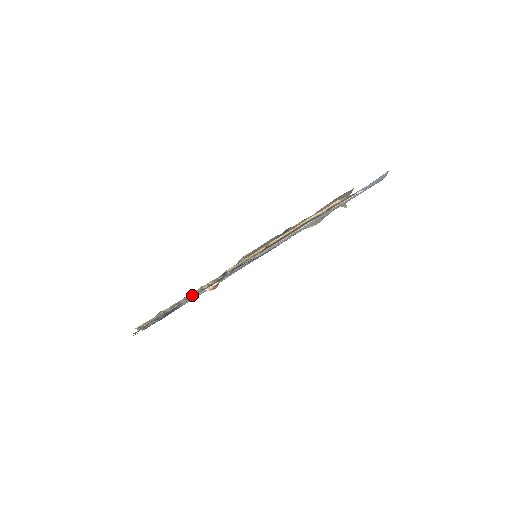
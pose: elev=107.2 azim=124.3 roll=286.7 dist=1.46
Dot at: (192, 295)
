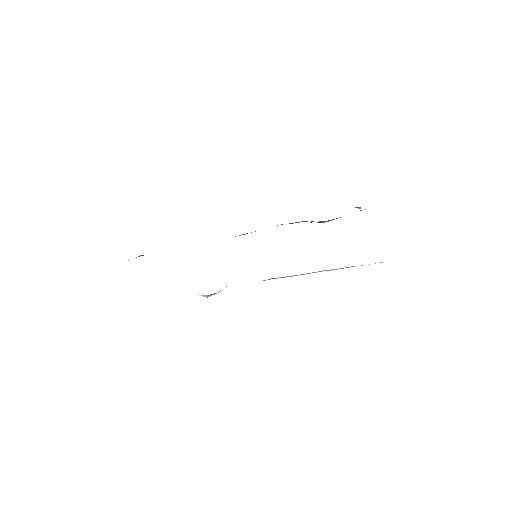
Dot at: occluded
